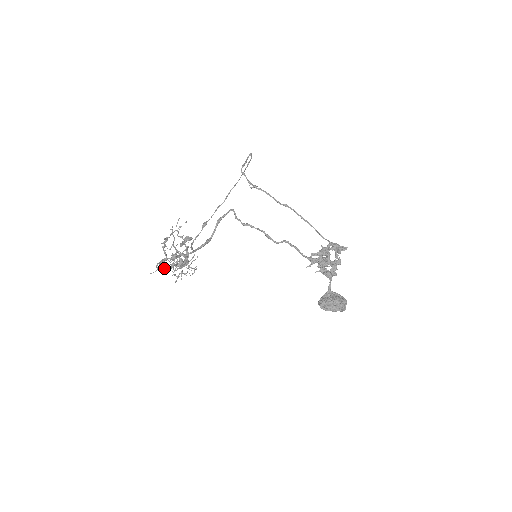
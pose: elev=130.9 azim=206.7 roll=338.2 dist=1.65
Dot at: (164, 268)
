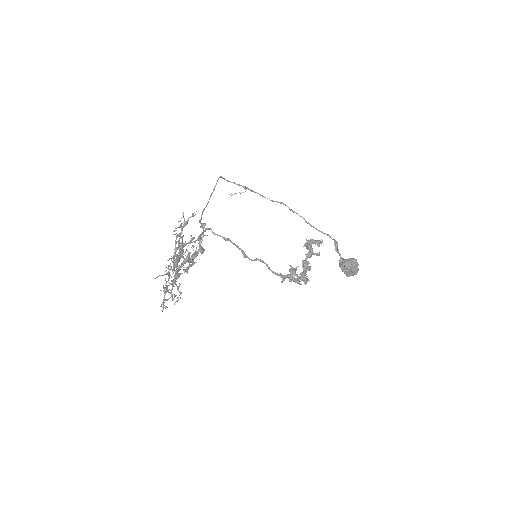
Dot at: (168, 273)
